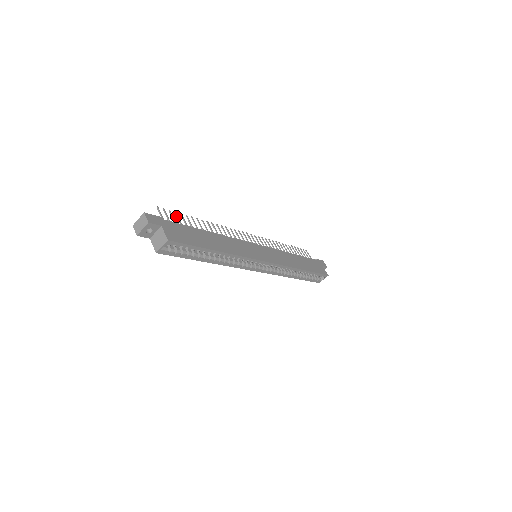
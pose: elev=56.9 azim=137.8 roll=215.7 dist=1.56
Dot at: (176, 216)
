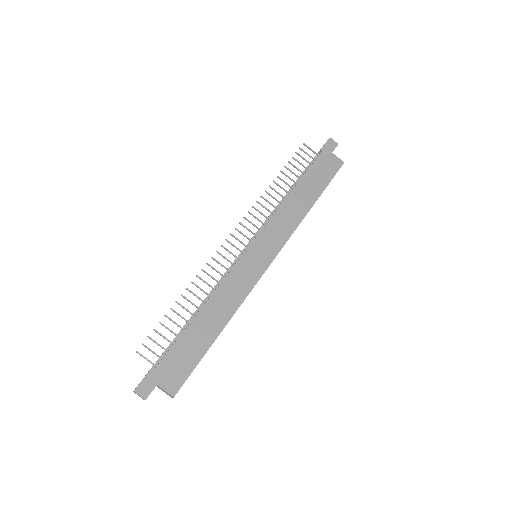
Dot at: occluded
